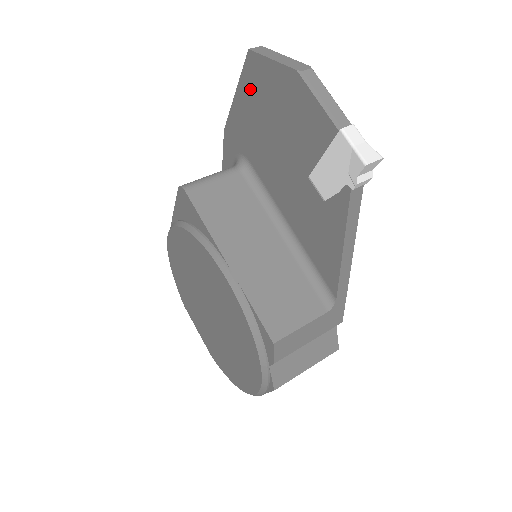
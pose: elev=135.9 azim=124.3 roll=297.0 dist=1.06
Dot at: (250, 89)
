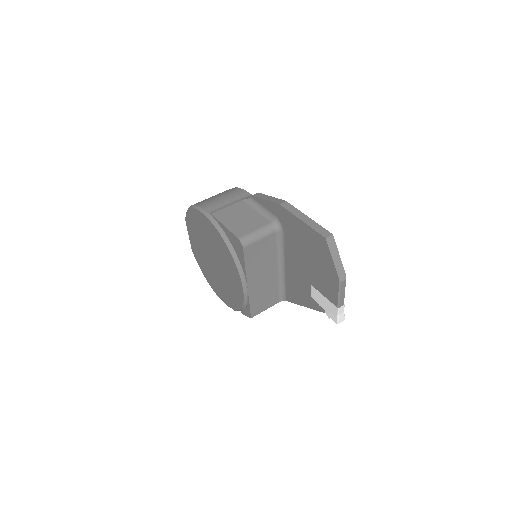
Dot at: (312, 238)
